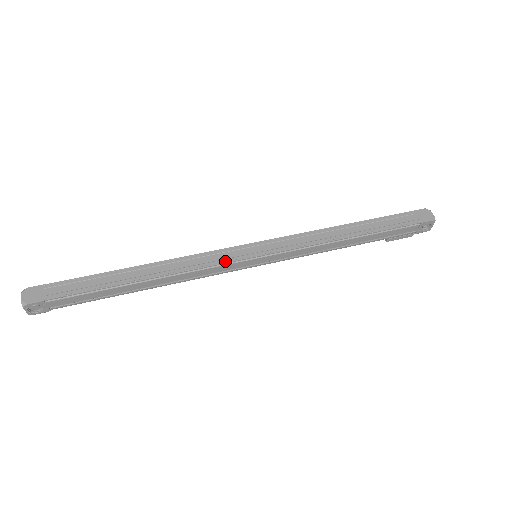
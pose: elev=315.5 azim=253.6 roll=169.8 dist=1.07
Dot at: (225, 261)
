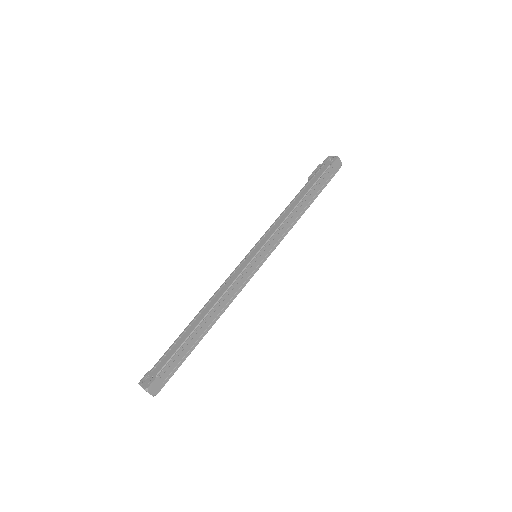
Dot at: (249, 280)
